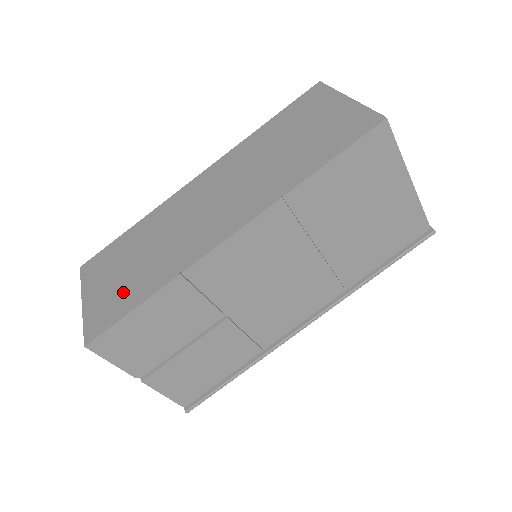
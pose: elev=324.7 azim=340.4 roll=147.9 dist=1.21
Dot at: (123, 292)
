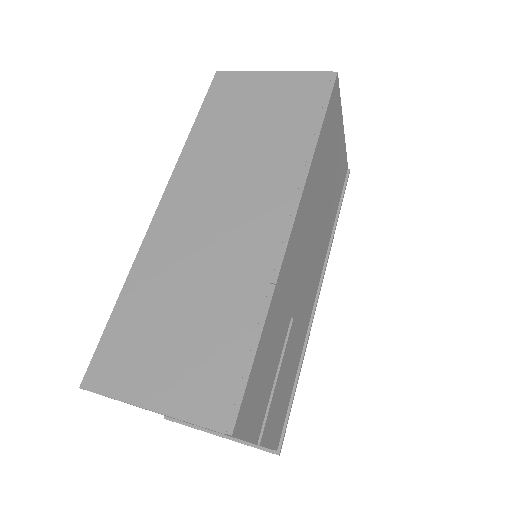
Dot at: (212, 352)
